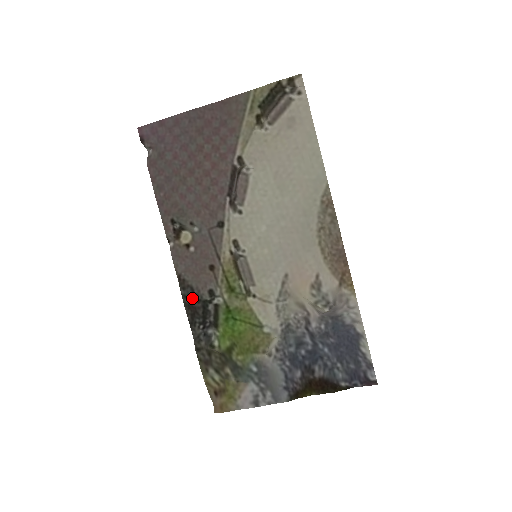
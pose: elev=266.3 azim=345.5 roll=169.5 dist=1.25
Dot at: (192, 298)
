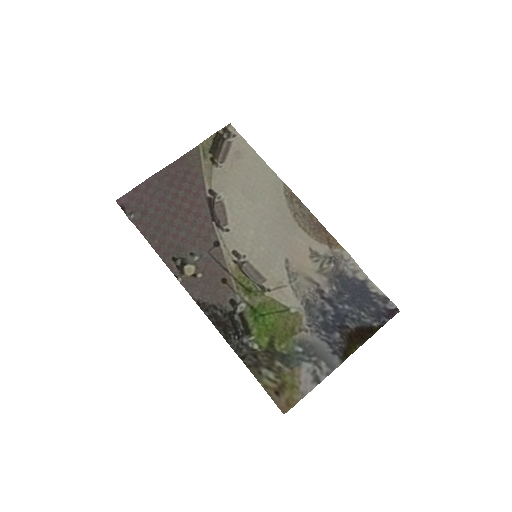
Dot at: (218, 315)
